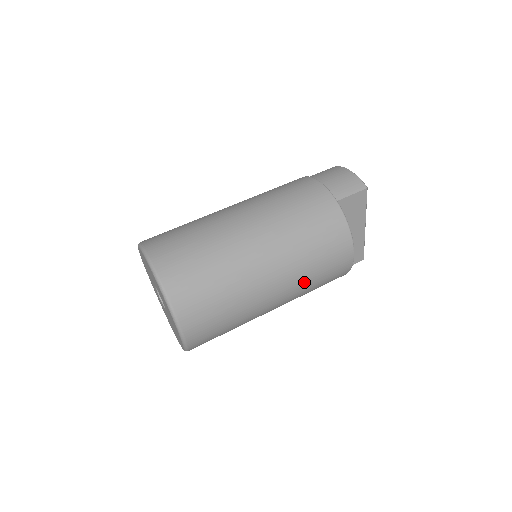
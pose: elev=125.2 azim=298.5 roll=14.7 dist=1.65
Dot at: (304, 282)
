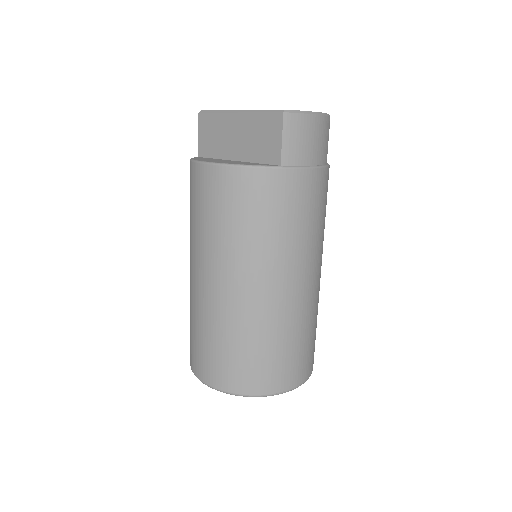
Dot at: occluded
